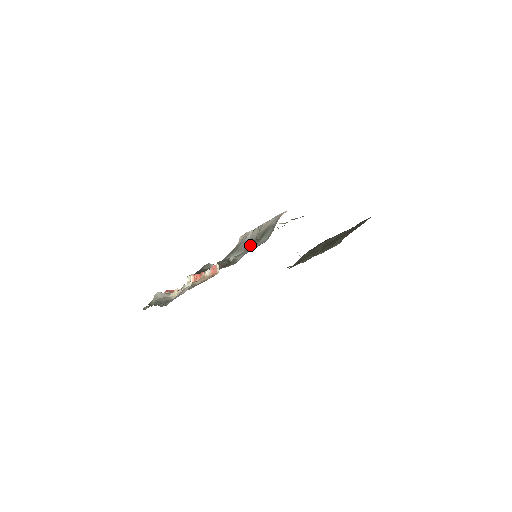
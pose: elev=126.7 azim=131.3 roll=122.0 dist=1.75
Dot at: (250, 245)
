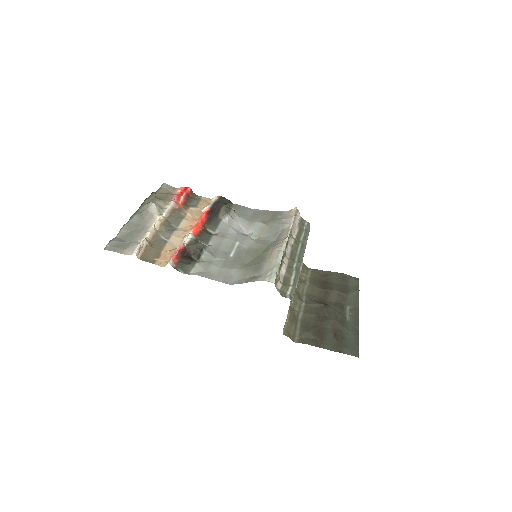
Dot at: (254, 248)
